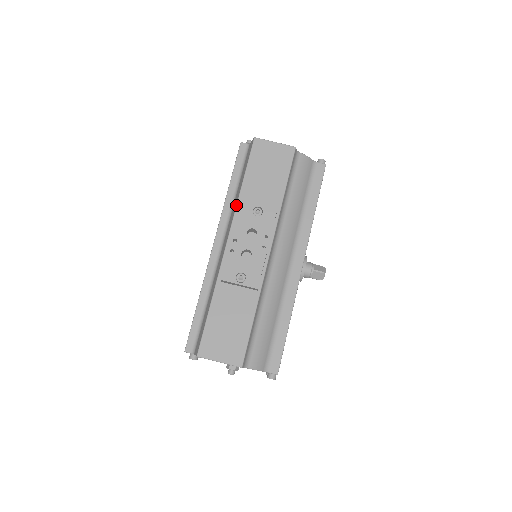
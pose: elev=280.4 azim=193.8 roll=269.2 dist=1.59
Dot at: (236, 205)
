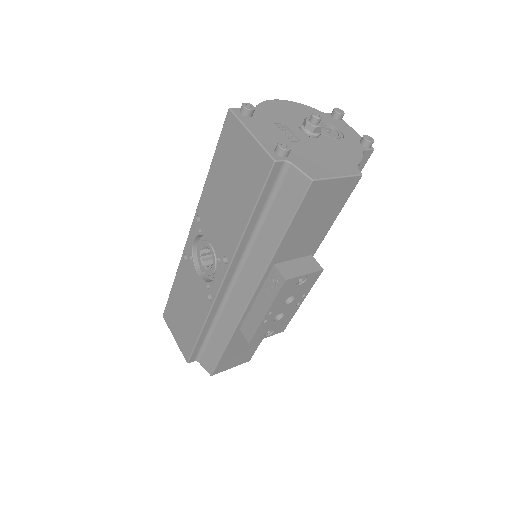
Dot at: (268, 267)
